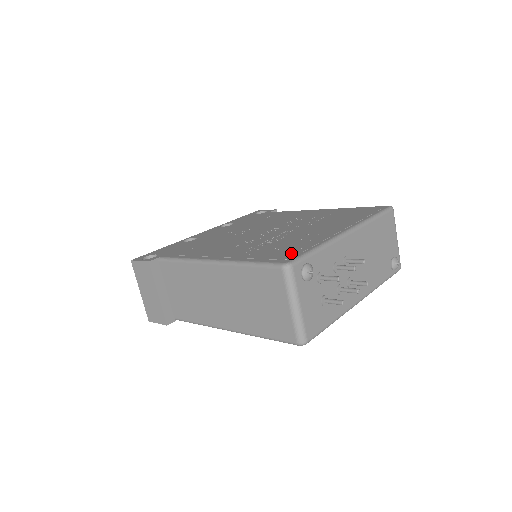
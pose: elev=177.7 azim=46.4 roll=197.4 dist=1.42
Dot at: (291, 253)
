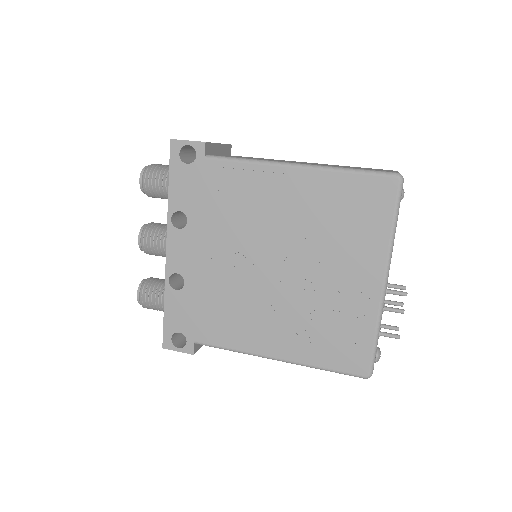
Dot at: (358, 354)
